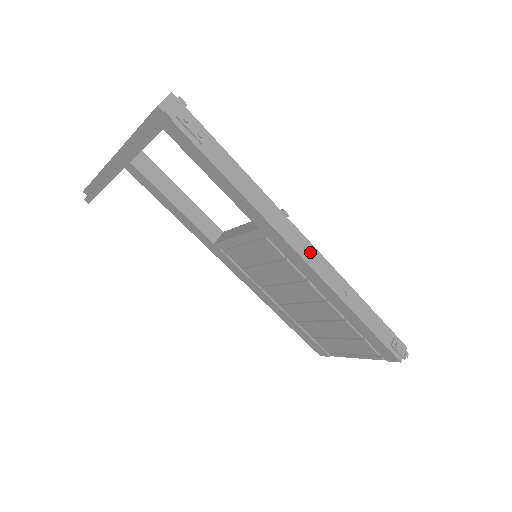
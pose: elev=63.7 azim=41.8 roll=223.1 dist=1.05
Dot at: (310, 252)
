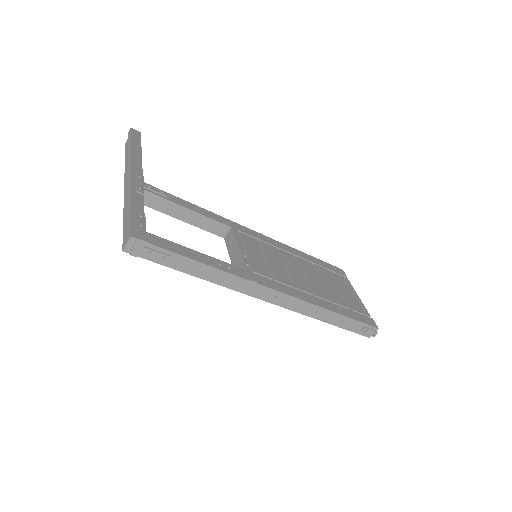
Dot at: (280, 298)
